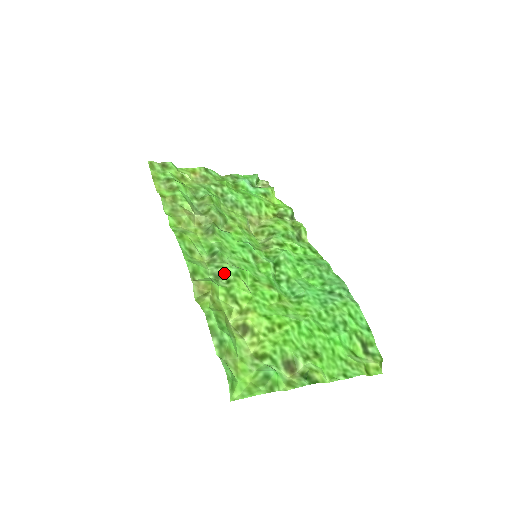
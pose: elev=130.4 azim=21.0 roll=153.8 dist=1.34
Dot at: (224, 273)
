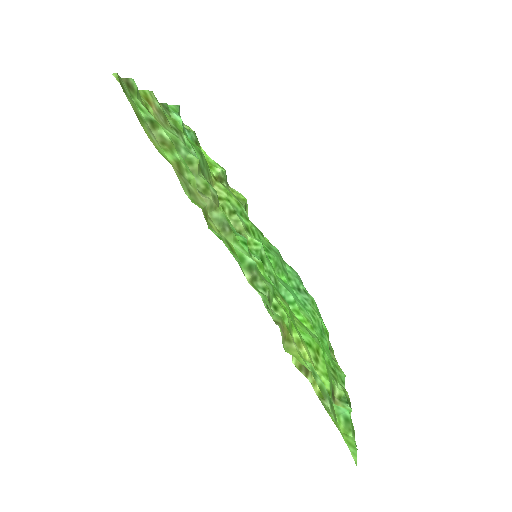
Dot at: (270, 296)
